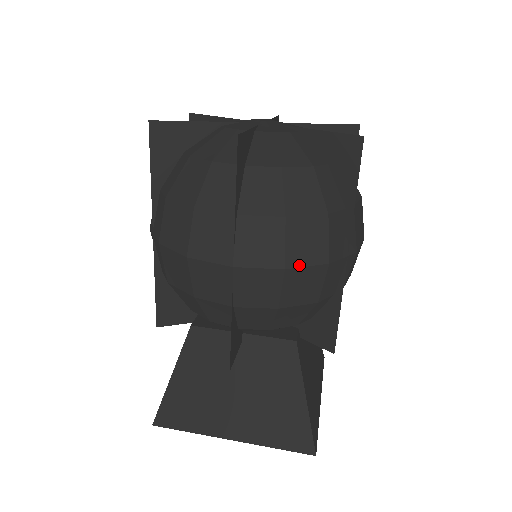
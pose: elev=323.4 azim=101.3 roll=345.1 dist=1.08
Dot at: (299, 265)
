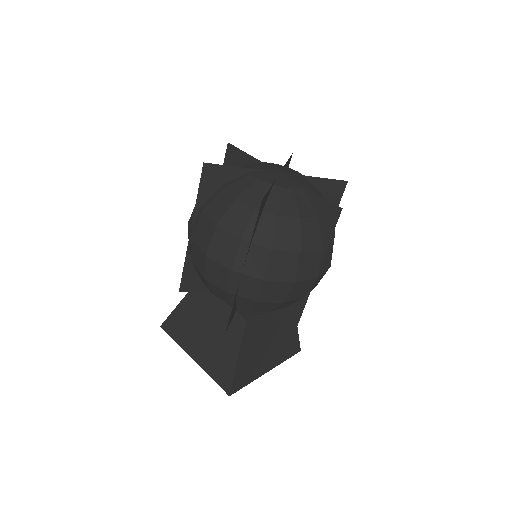
Dot at: occluded
